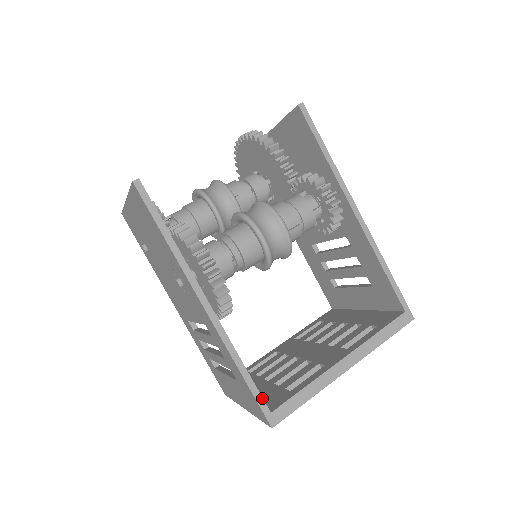
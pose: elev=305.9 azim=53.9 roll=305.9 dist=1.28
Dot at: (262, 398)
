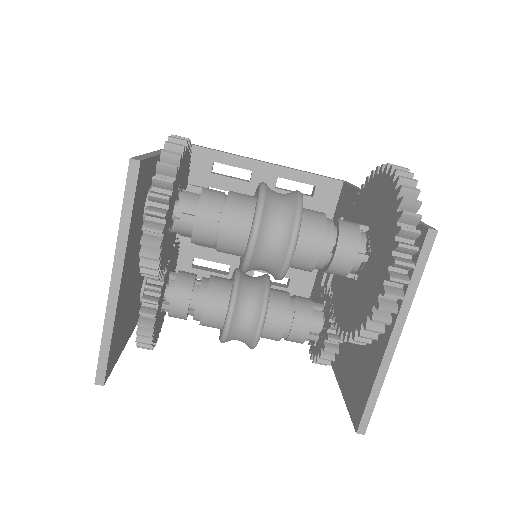
Dot at: occluded
